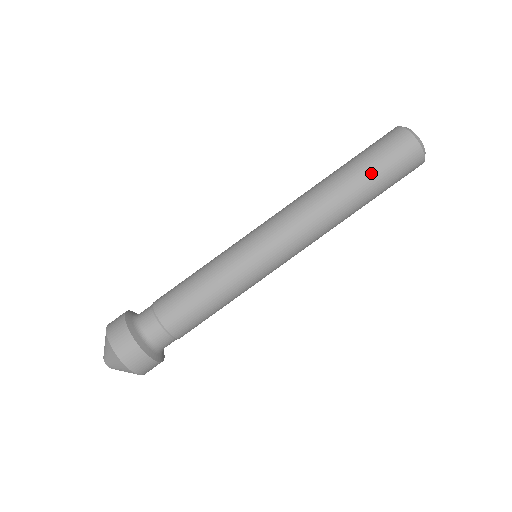
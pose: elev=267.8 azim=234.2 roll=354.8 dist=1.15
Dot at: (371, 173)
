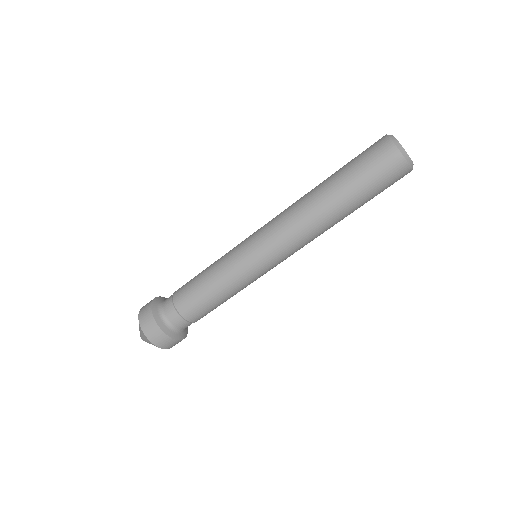
Dot at: (365, 200)
